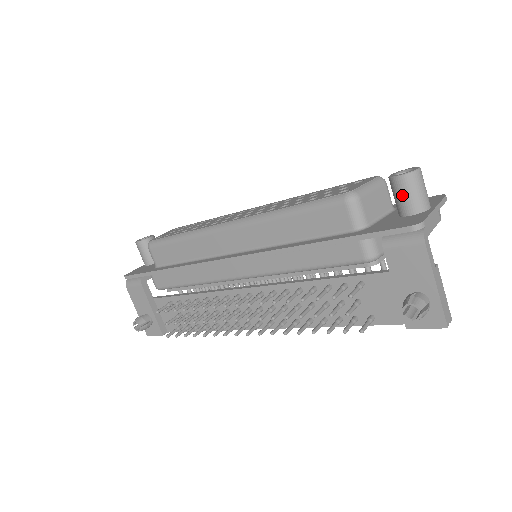
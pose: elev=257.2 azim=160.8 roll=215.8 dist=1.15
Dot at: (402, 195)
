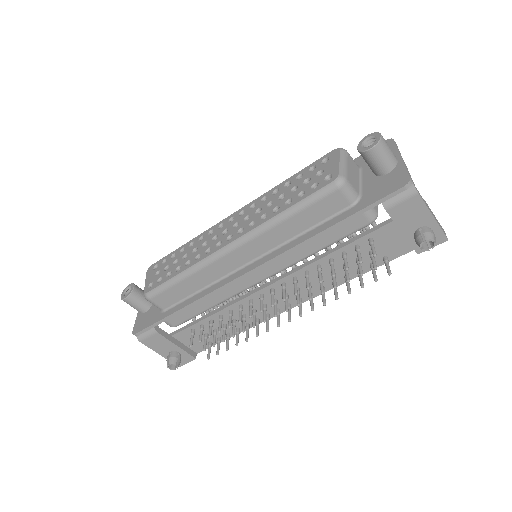
Dot at: (377, 161)
